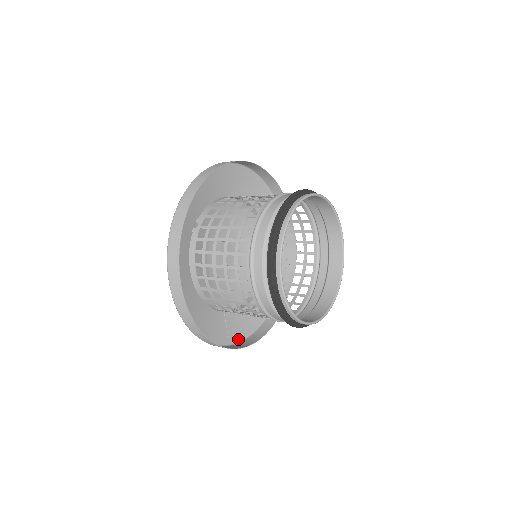
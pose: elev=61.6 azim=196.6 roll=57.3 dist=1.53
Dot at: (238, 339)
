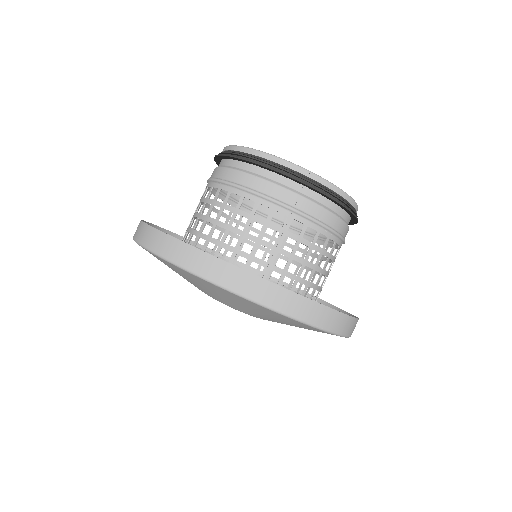
Dot at: occluded
